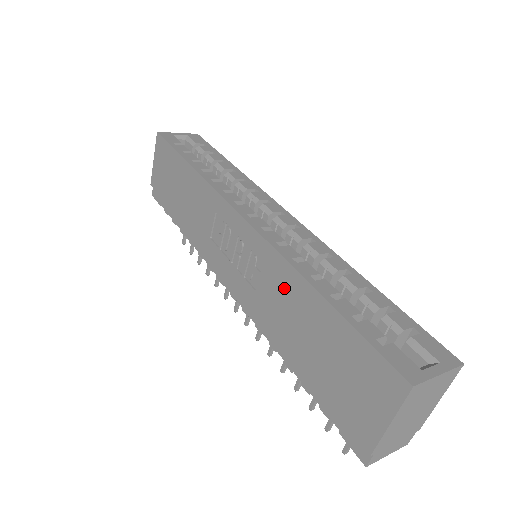
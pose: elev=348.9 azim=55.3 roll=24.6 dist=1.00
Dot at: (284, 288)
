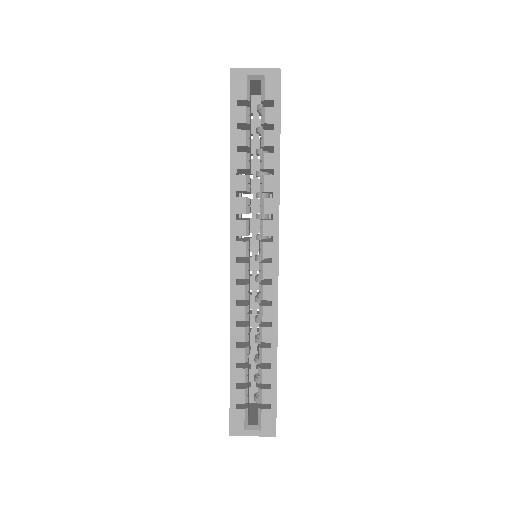
Dot at: occluded
